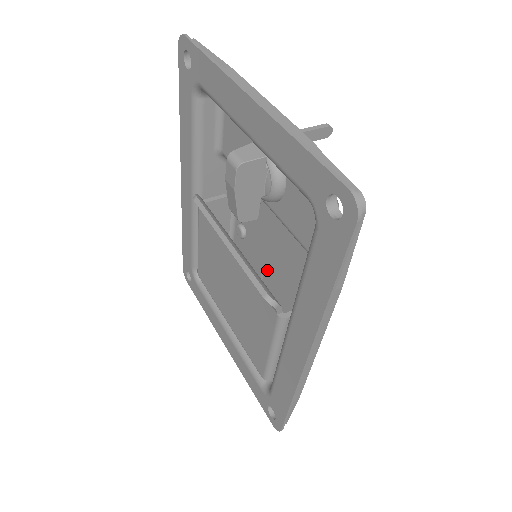
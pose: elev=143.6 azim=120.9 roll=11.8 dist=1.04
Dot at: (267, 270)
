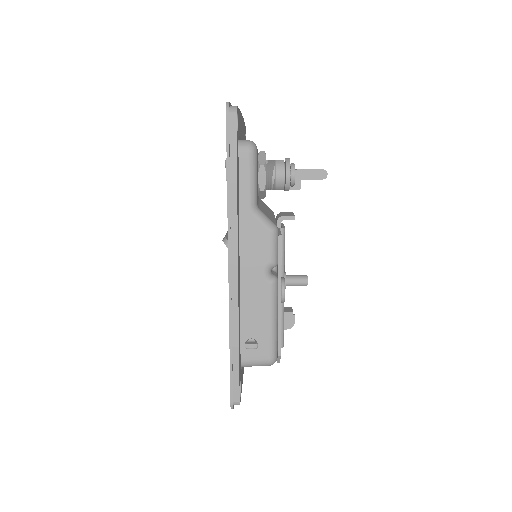
Dot at: occluded
